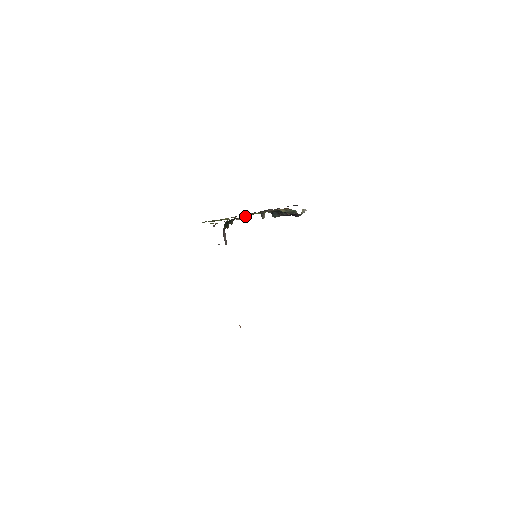
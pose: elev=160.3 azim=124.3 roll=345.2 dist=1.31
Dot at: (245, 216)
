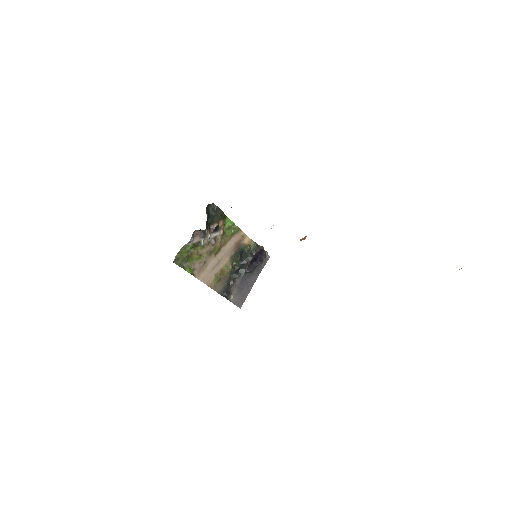
Dot at: (216, 251)
